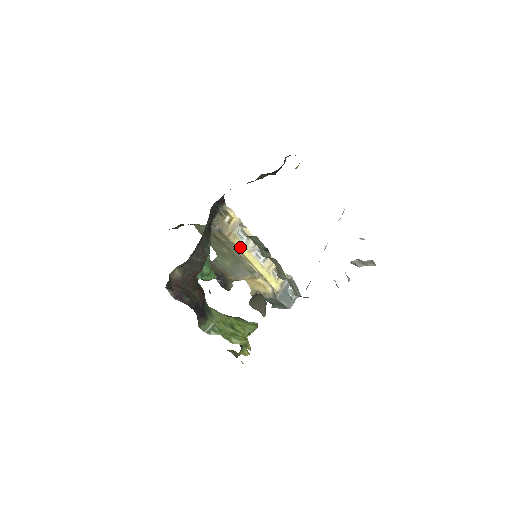
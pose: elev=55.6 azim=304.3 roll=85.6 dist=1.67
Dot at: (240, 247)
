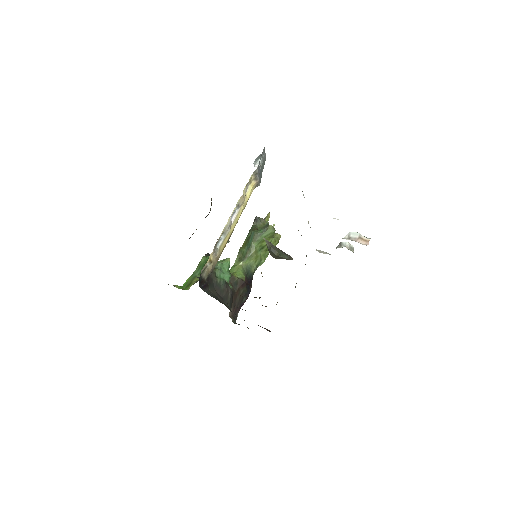
Dot at: (225, 242)
